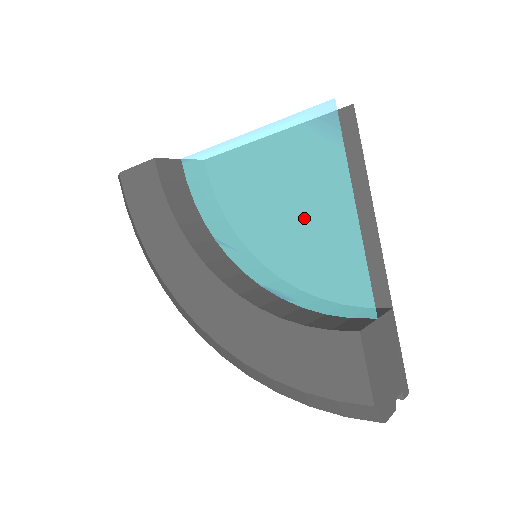
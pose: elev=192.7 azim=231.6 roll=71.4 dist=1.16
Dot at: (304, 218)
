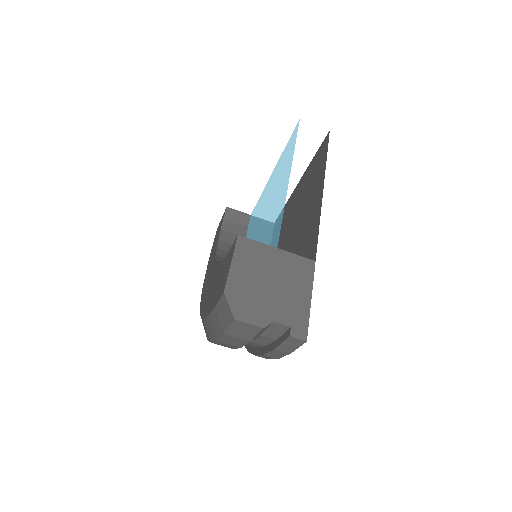
Dot at: (273, 204)
